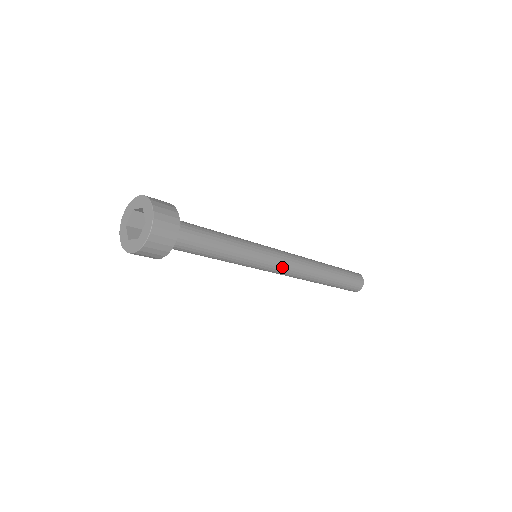
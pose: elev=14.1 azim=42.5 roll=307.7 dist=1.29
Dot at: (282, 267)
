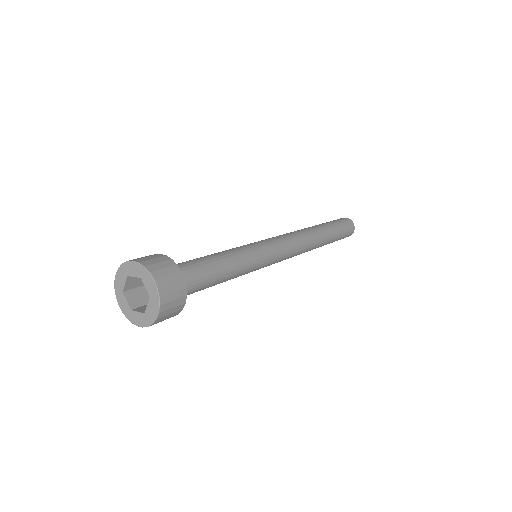
Dot at: occluded
